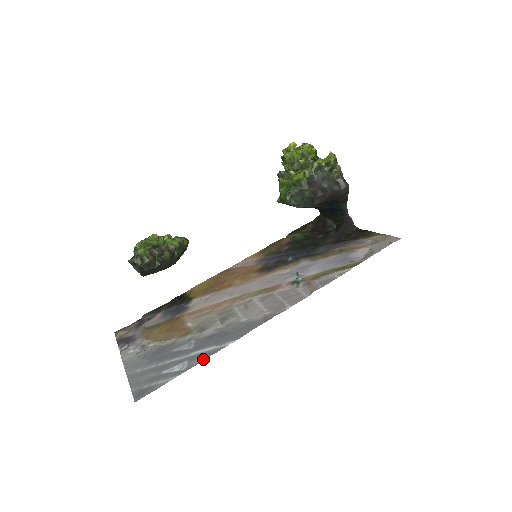
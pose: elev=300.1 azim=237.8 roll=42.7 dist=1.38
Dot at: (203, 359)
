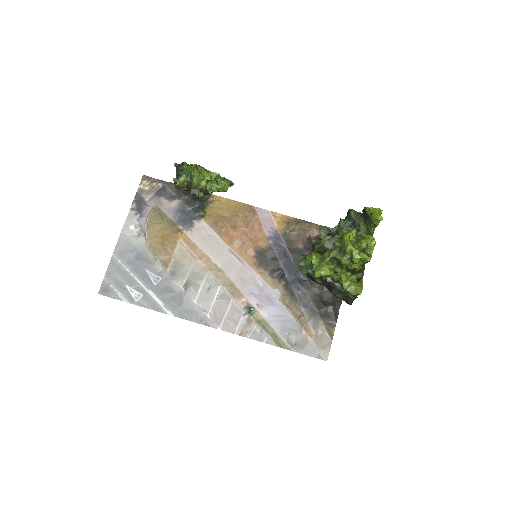
Dot at: (149, 308)
